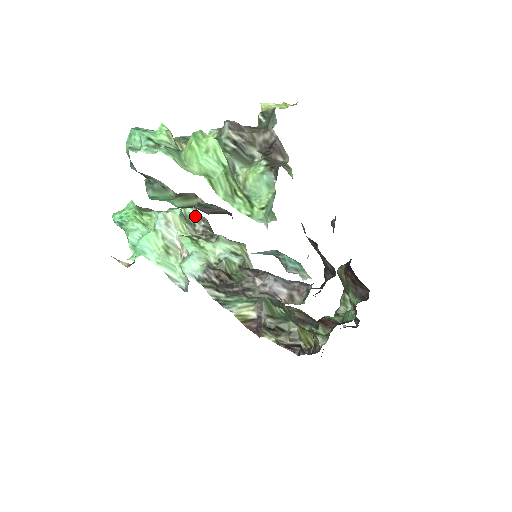
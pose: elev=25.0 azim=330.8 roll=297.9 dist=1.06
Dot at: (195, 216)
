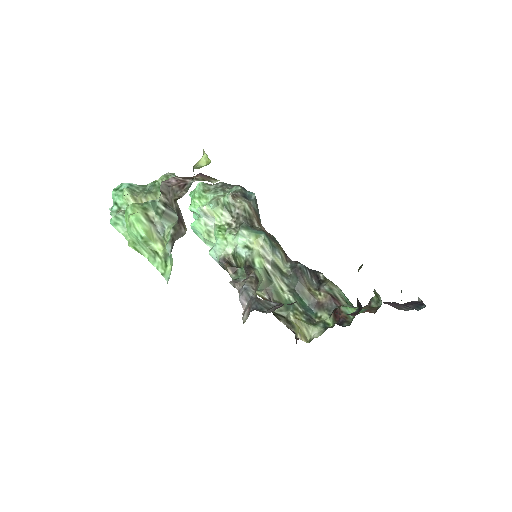
Dot at: (231, 205)
